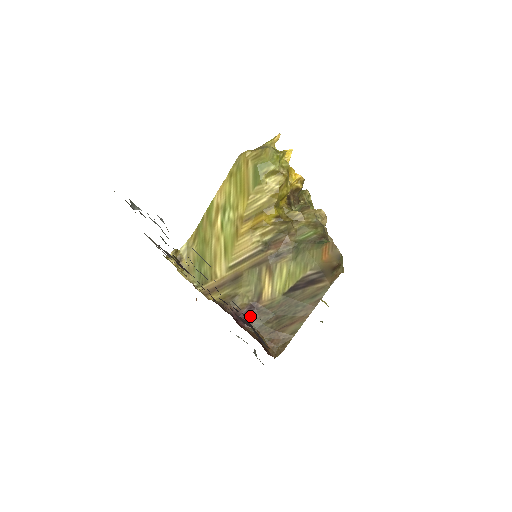
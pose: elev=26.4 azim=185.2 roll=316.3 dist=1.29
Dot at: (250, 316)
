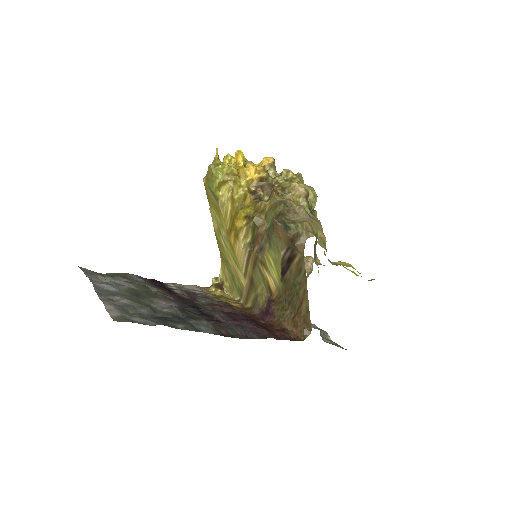
Dot at: (271, 310)
